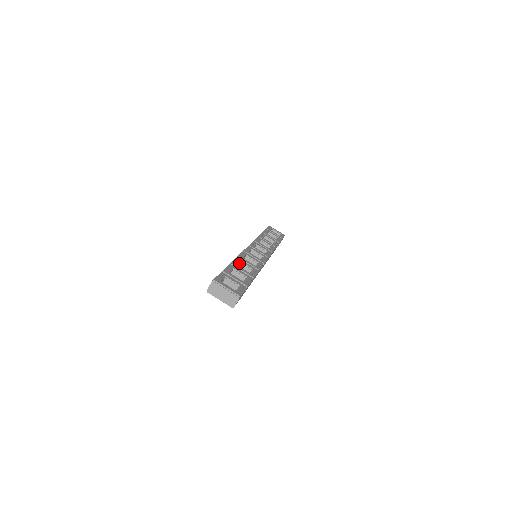
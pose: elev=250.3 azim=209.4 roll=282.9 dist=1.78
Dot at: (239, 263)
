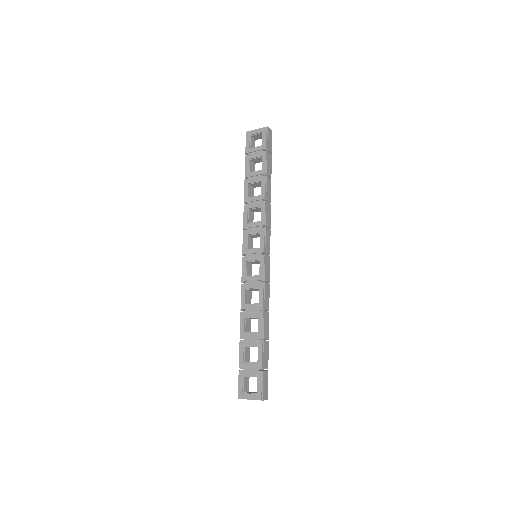
Dot at: (246, 318)
